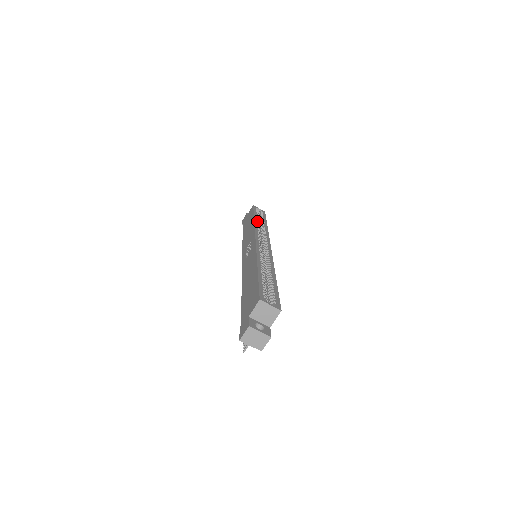
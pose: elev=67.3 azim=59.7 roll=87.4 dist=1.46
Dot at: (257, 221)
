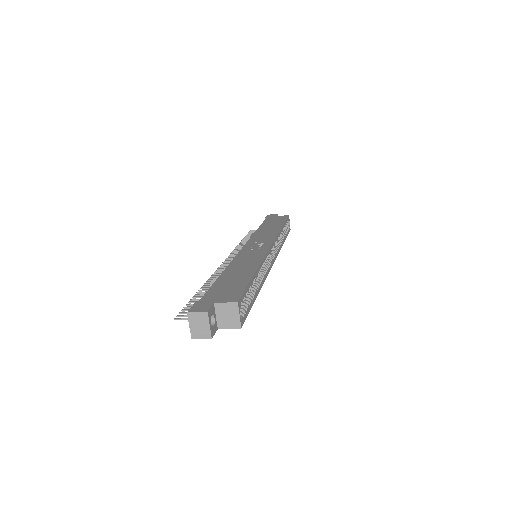
Dot at: (282, 231)
